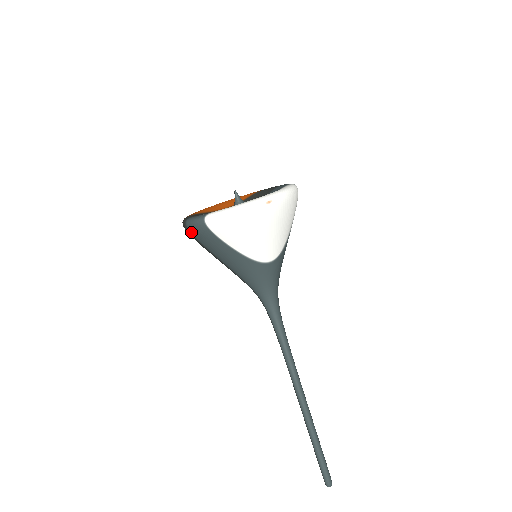
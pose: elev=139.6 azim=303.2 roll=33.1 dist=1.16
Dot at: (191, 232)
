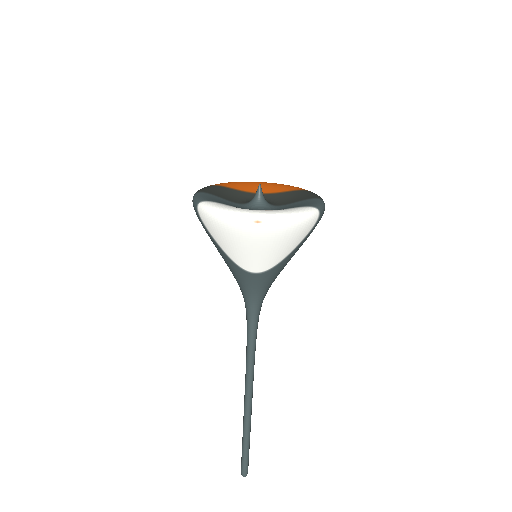
Dot at: occluded
